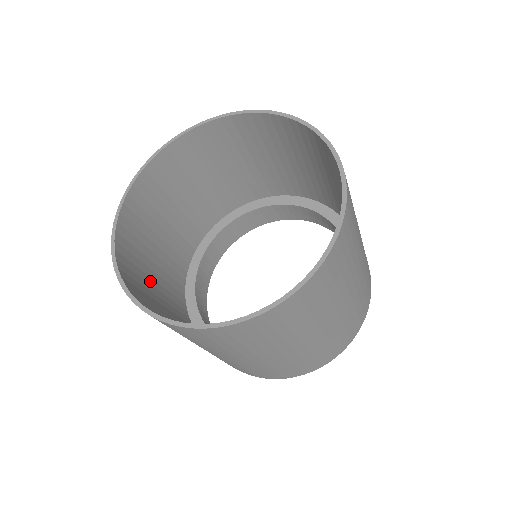
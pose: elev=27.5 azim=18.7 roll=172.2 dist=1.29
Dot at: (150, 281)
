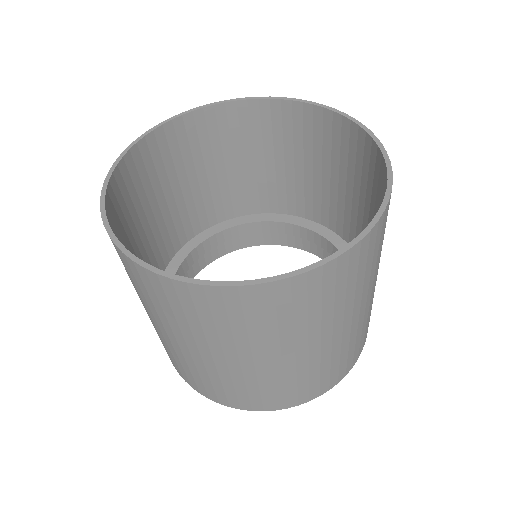
Dot at: (166, 187)
